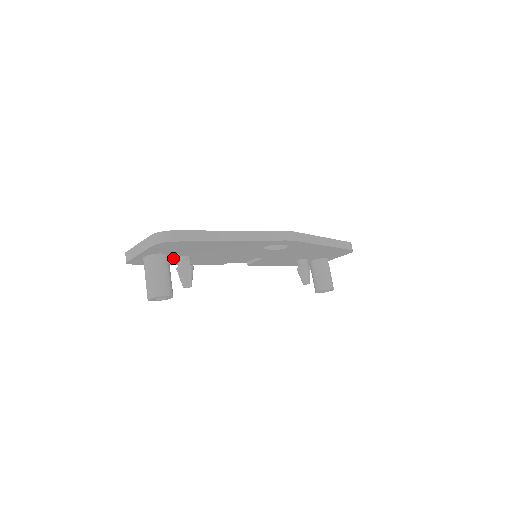
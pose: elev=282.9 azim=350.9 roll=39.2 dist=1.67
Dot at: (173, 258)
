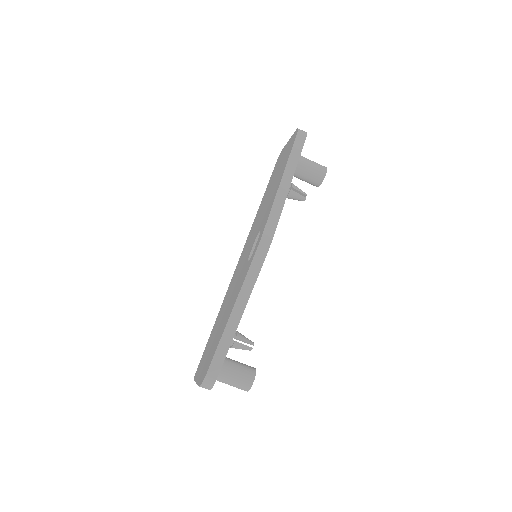
Dot at: occluded
